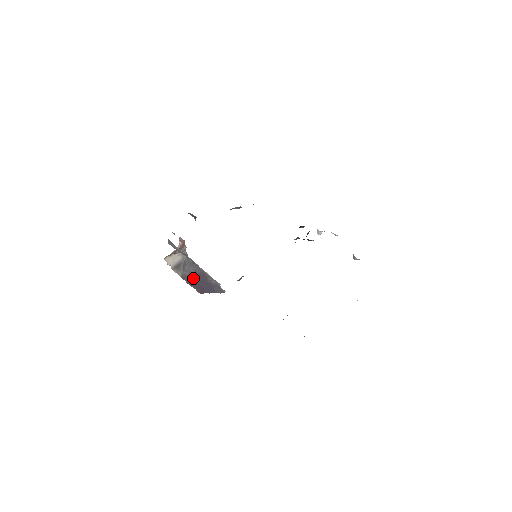
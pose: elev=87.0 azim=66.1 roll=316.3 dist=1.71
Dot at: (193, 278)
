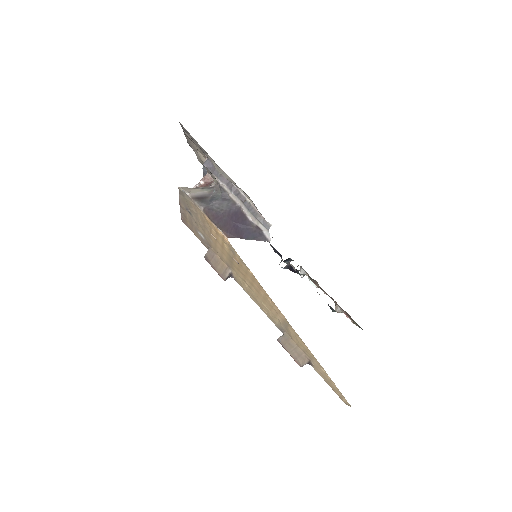
Dot at: (223, 215)
